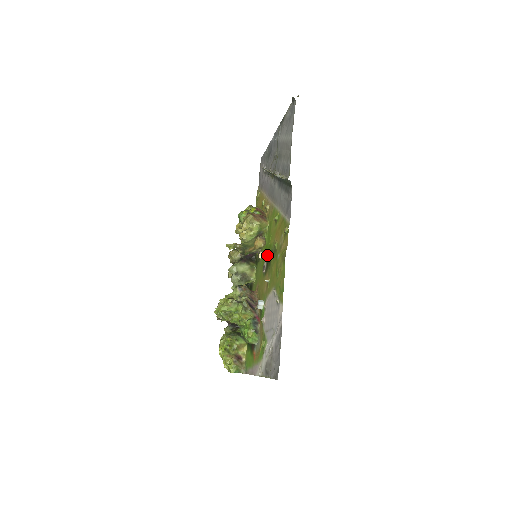
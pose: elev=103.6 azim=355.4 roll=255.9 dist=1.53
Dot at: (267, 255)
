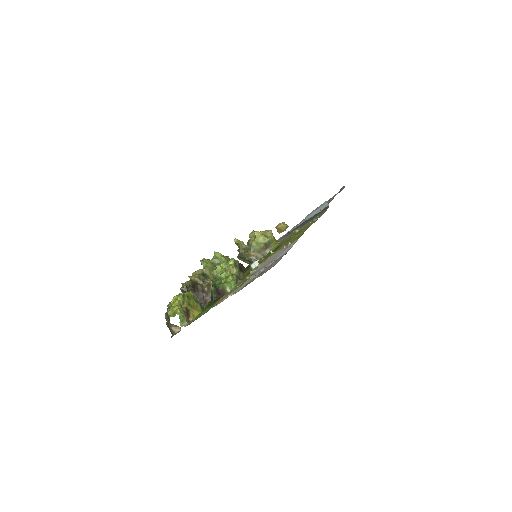
Dot at: (272, 251)
